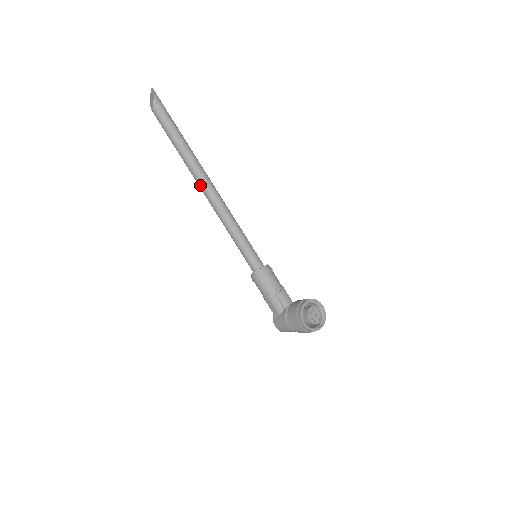
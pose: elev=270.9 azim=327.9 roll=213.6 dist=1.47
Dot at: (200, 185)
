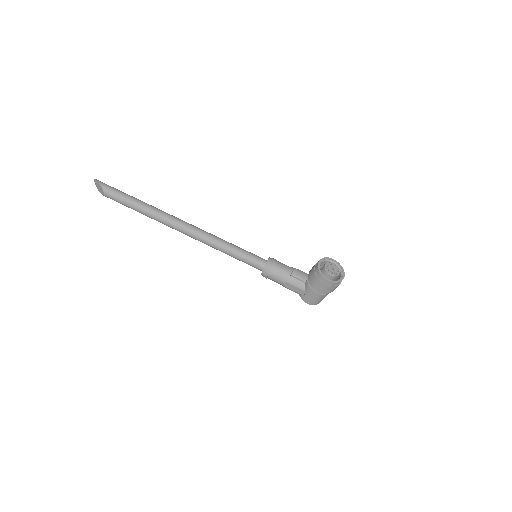
Dot at: (177, 229)
